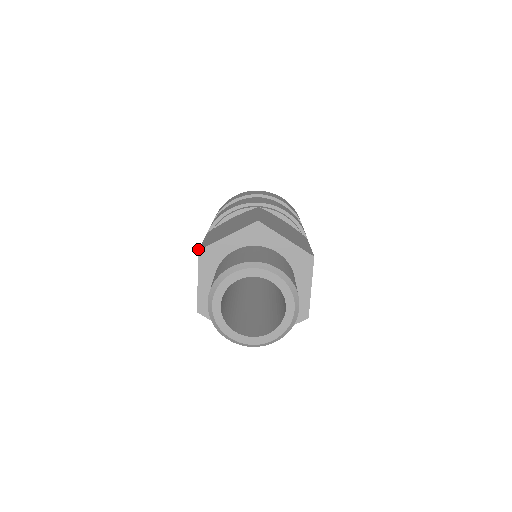
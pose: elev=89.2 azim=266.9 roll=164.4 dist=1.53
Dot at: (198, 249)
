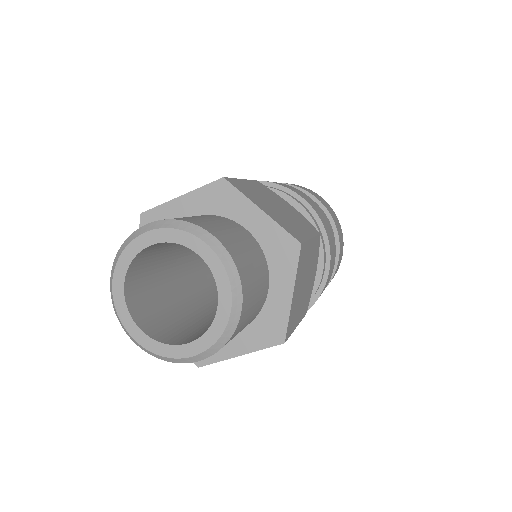
Dot at: (142, 212)
